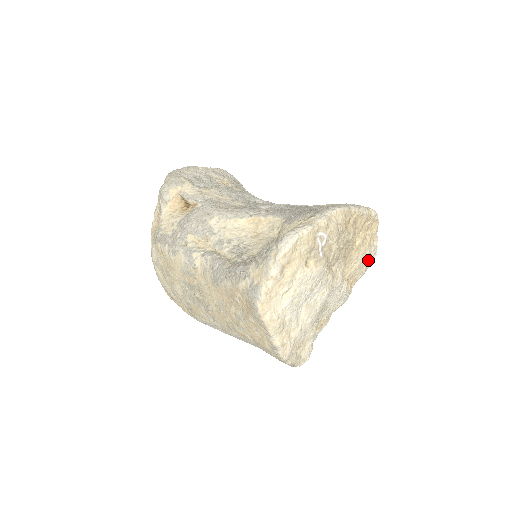
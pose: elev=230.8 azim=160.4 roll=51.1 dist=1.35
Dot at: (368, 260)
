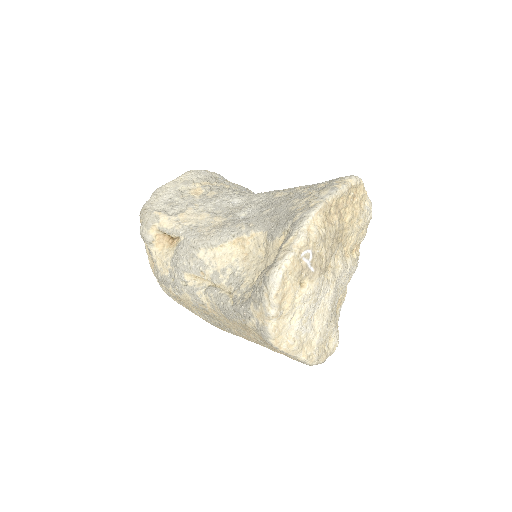
Dot at: (365, 222)
